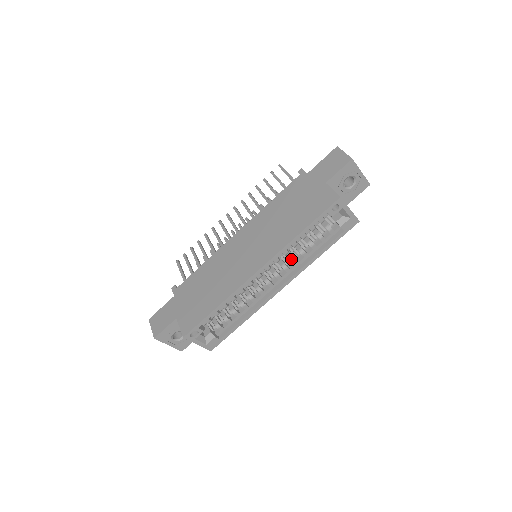
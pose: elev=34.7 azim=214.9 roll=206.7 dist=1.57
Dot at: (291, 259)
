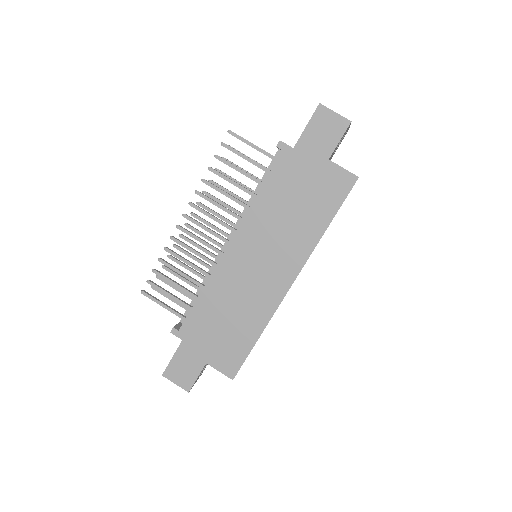
Dot at: occluded
